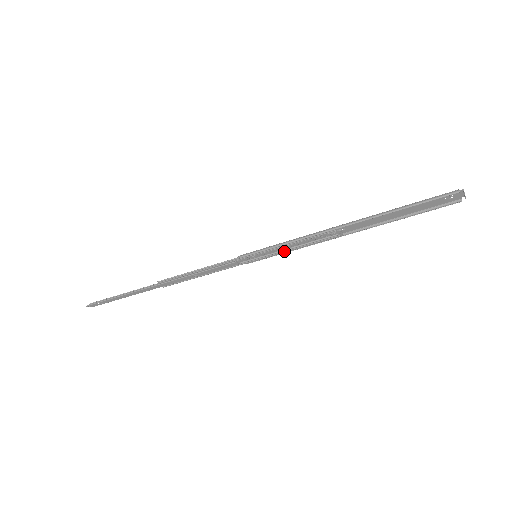
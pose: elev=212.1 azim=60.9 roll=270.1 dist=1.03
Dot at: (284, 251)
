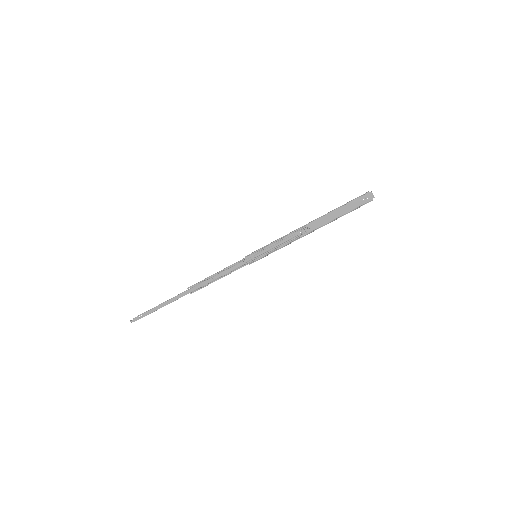
Dot at: (274, 249)
